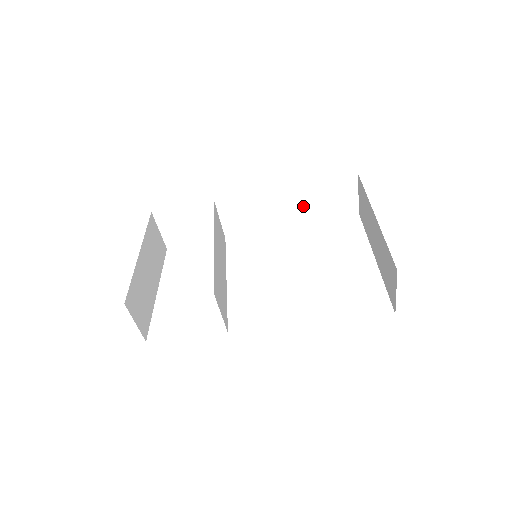
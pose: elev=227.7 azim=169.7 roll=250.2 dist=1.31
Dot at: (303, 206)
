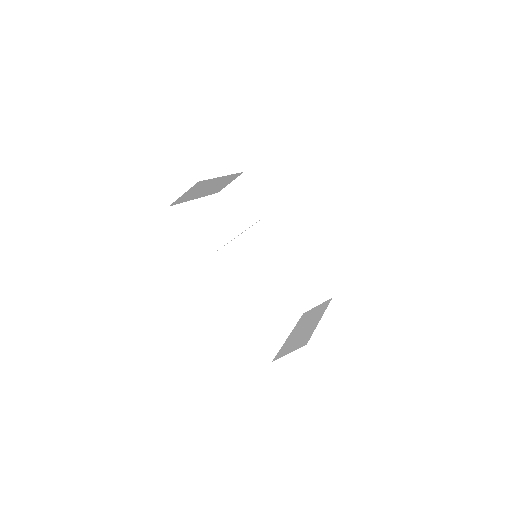
Dot at: (293, 273)
